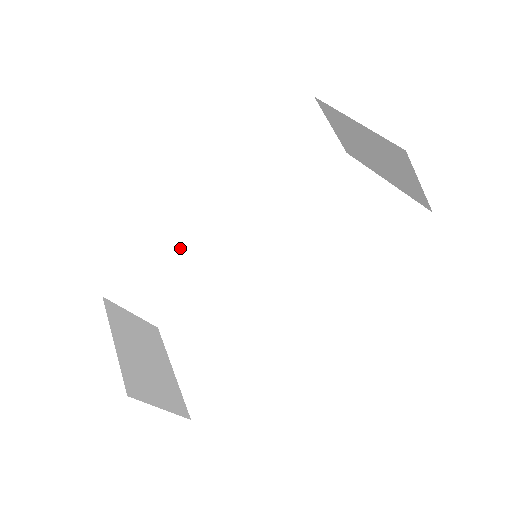
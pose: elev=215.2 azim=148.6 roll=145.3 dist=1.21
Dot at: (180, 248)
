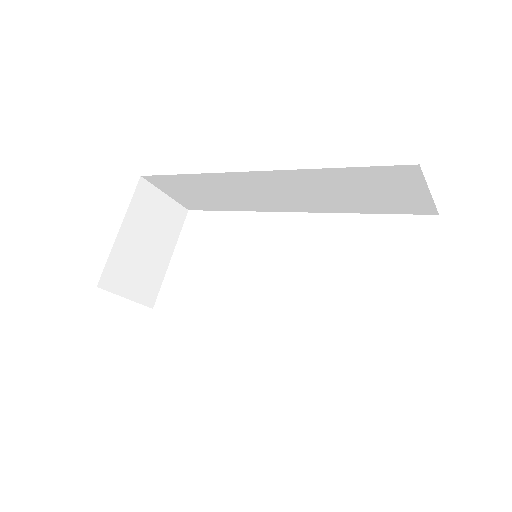
Dot at: (218, 184)
